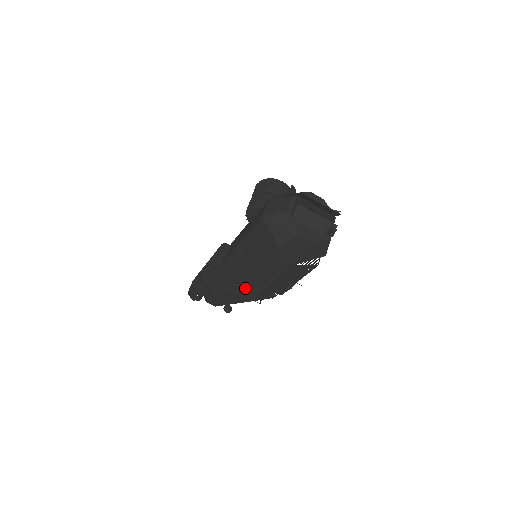
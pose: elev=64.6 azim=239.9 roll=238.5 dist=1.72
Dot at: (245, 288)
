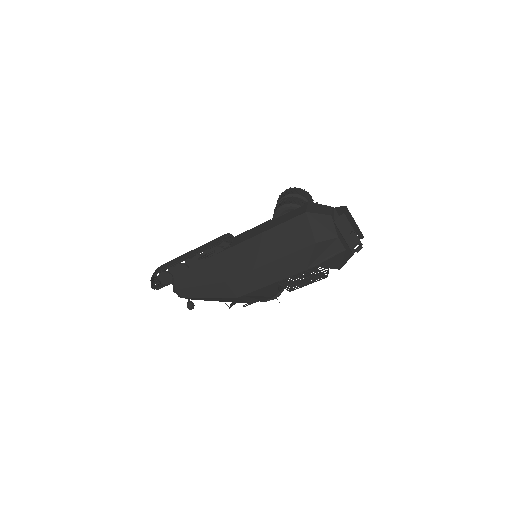
Dot at: (244, 280)
